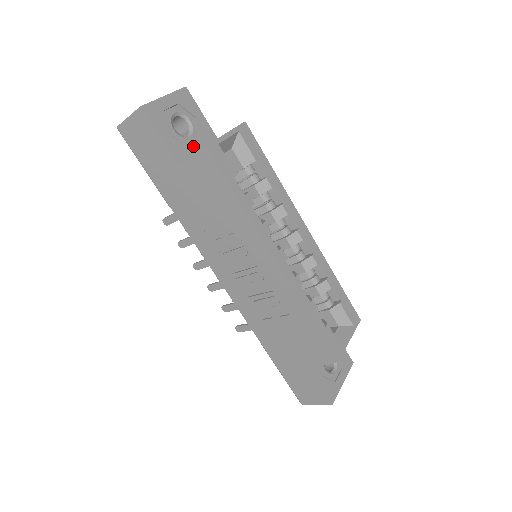
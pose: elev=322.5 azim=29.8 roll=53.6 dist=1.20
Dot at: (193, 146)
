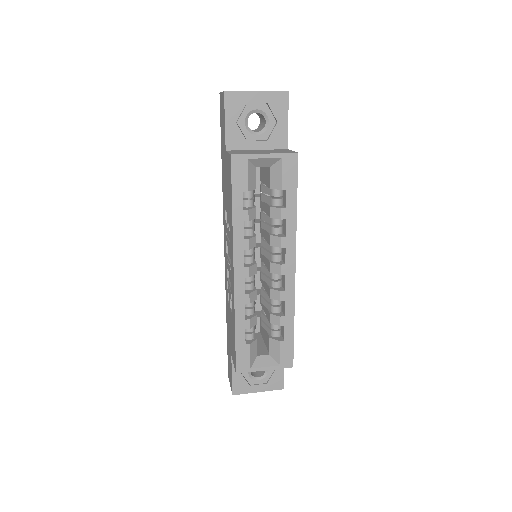
Dot at: (254, 144)
